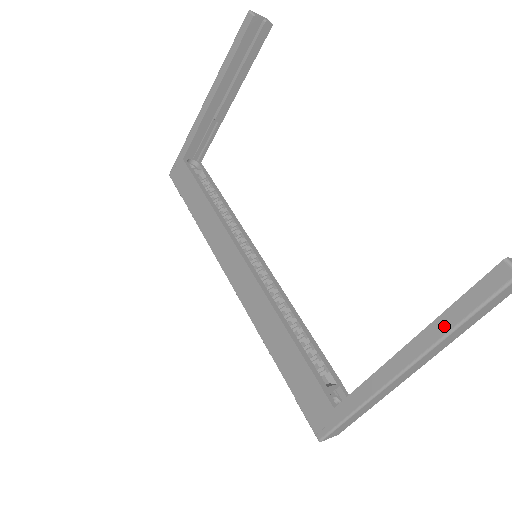
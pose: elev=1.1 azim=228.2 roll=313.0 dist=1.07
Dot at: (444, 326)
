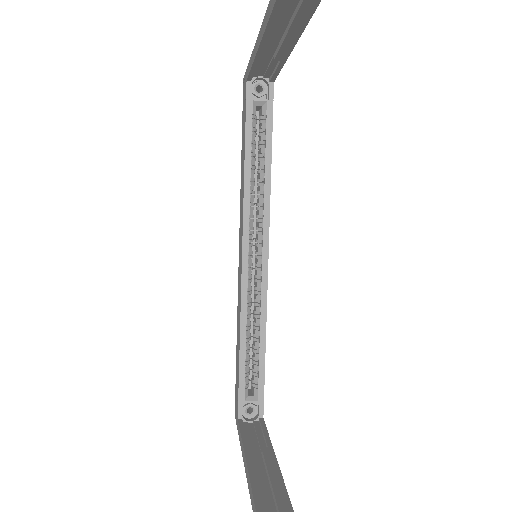
Dot at: (251, 499)
